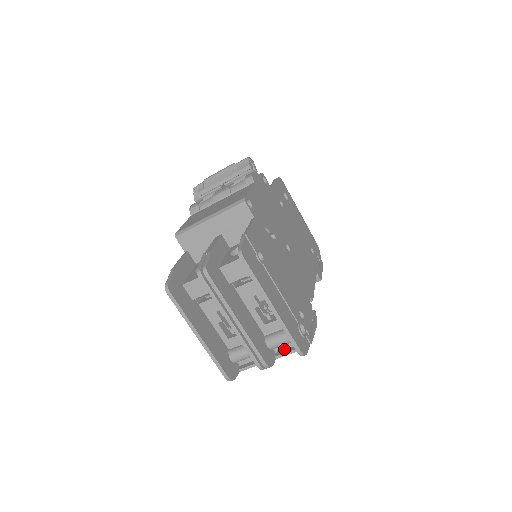
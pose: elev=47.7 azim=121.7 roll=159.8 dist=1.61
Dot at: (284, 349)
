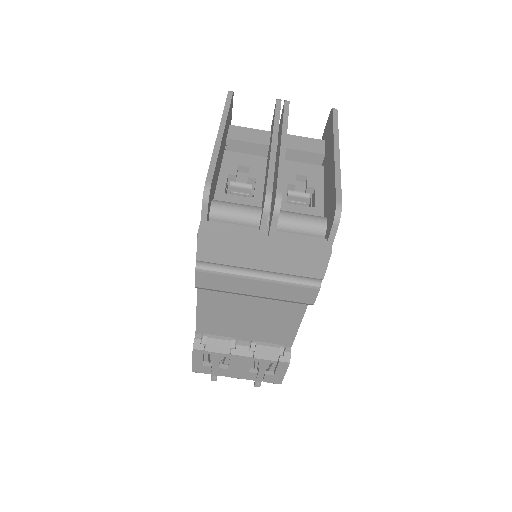
Dot at: (290, 239)
